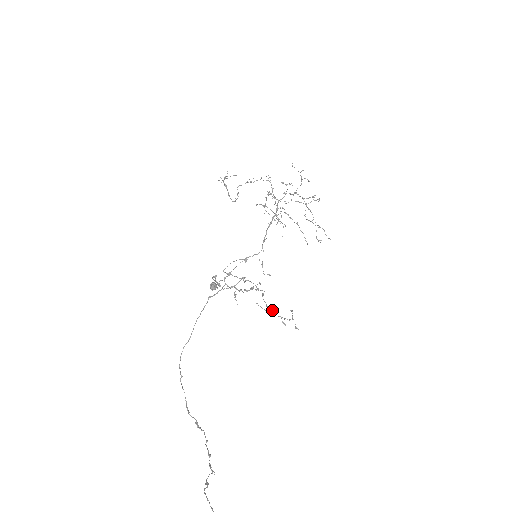
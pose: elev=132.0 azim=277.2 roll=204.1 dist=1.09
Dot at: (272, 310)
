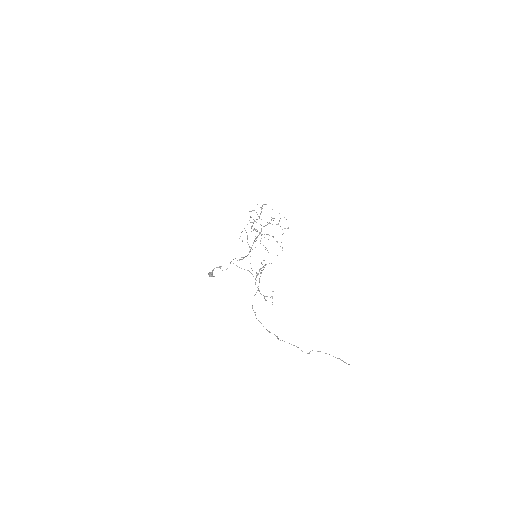
Dot at: (259, 291)
